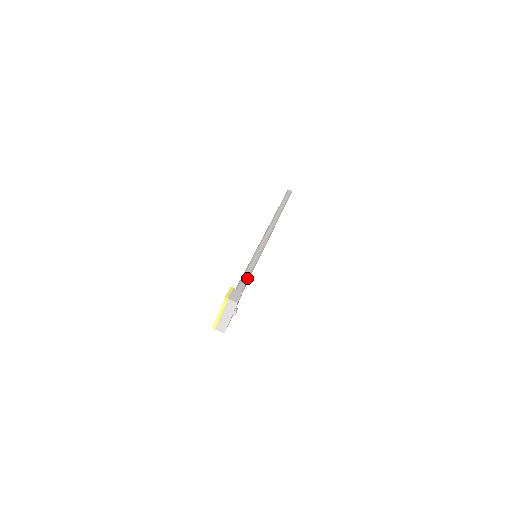
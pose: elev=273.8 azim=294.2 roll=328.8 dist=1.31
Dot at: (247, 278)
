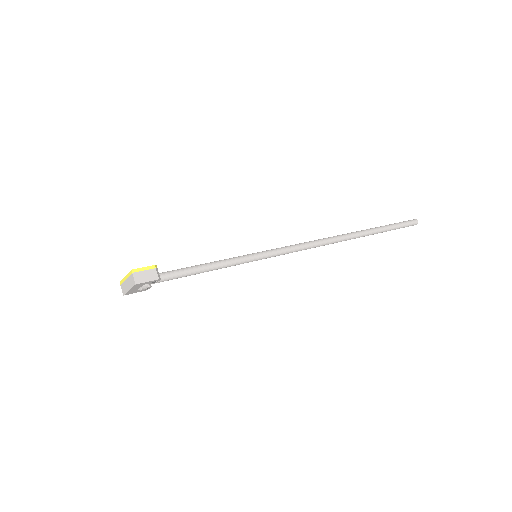
Dot at: (205, 269)
